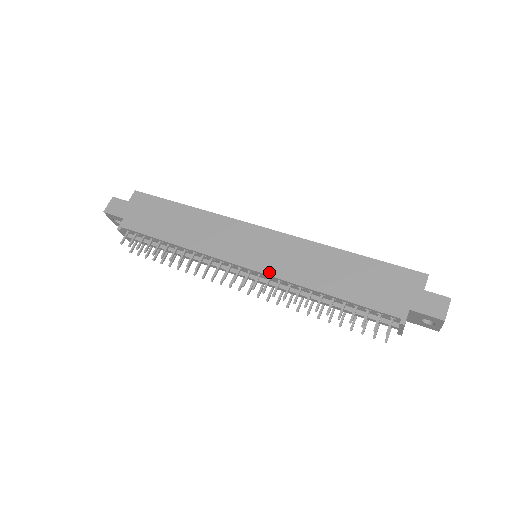
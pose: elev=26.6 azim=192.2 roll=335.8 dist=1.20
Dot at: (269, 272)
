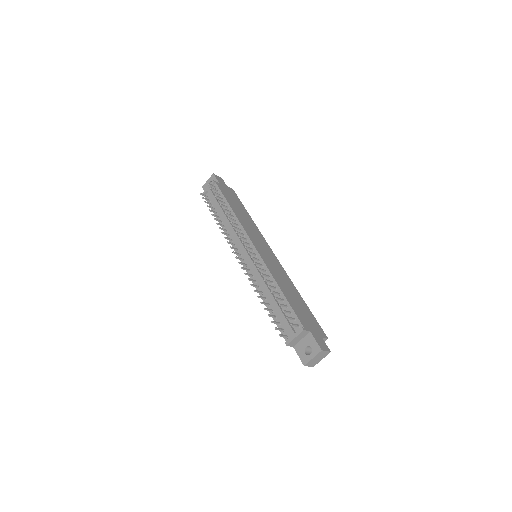
Dot at: (263, 258)
